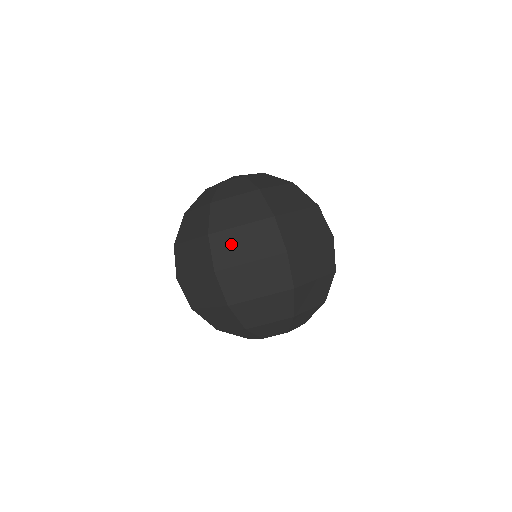
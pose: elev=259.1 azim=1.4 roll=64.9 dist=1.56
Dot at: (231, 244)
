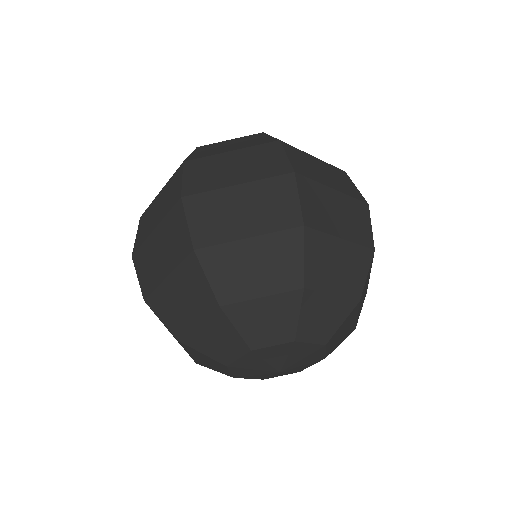
Dot at: (149, 217)
